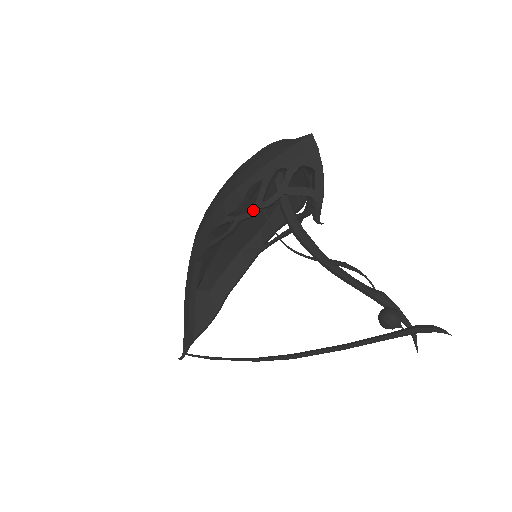
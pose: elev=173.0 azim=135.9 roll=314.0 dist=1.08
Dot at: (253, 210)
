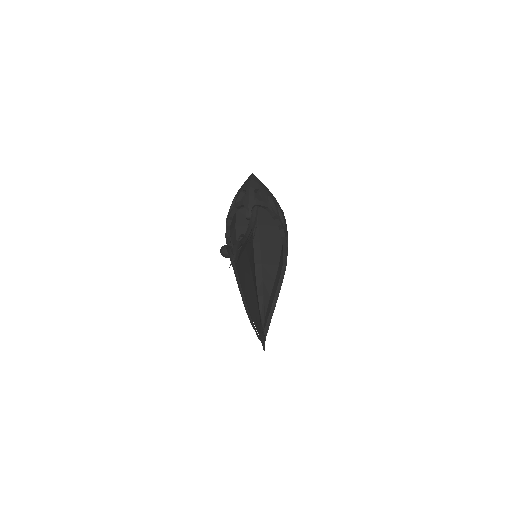
Dot at: (227, 221)
